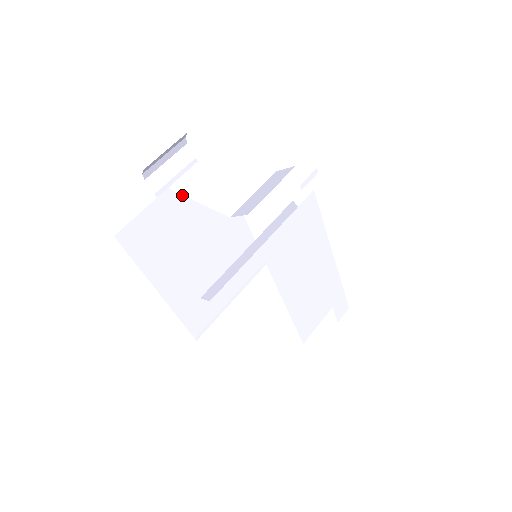
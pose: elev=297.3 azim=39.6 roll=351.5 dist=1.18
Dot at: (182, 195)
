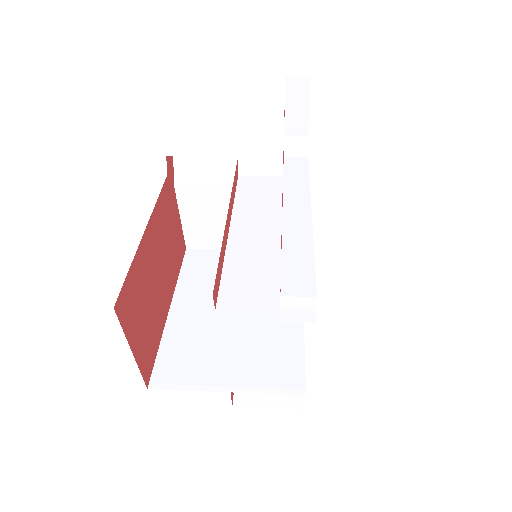
Dot at: occluded
